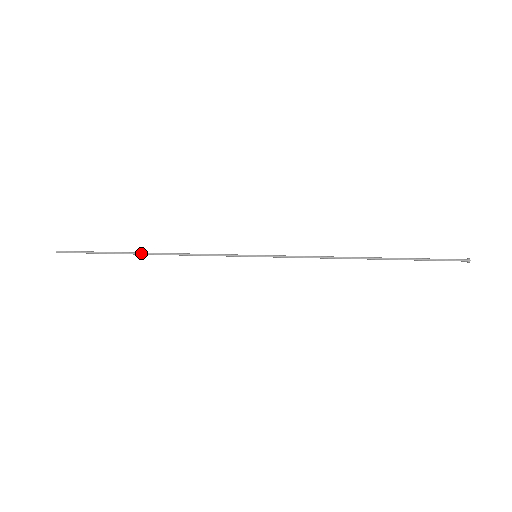
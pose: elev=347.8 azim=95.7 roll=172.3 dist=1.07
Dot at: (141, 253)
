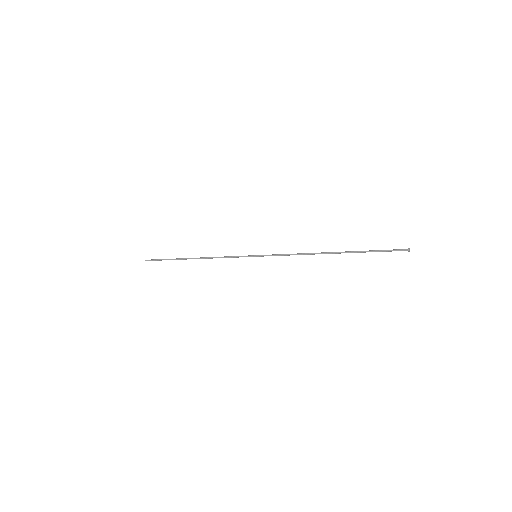
Dot at: (188, 258)
